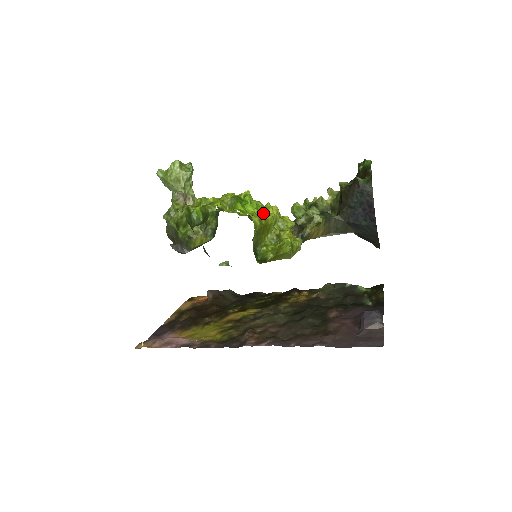
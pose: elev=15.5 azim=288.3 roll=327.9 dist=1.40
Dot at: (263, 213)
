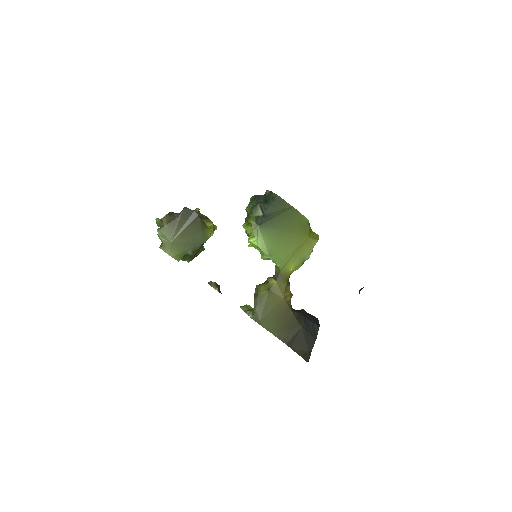
Dot at: occluded
